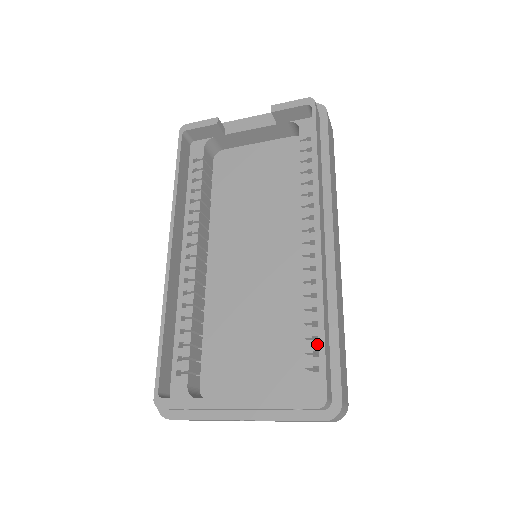
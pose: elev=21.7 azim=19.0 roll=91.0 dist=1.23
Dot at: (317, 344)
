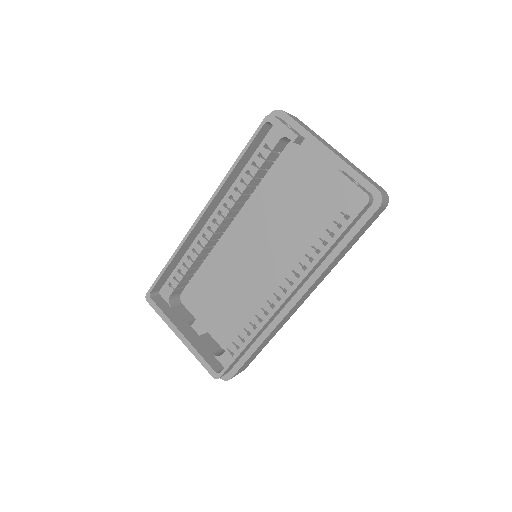
Dot at: (242, 344)
